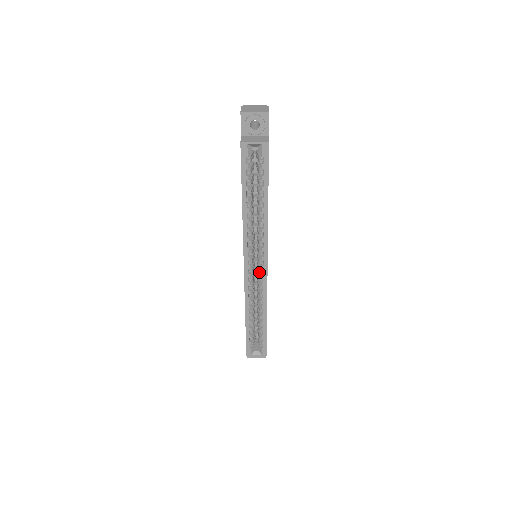
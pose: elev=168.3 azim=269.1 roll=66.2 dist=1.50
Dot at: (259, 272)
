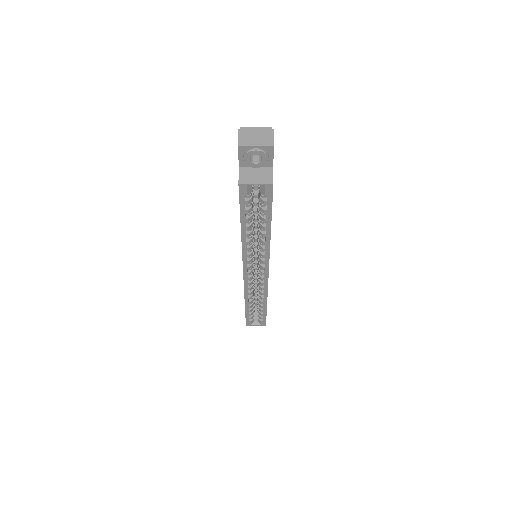
Dot at: (259, 275)
